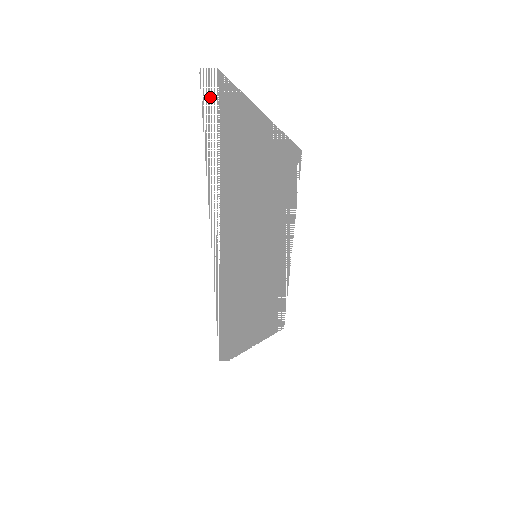
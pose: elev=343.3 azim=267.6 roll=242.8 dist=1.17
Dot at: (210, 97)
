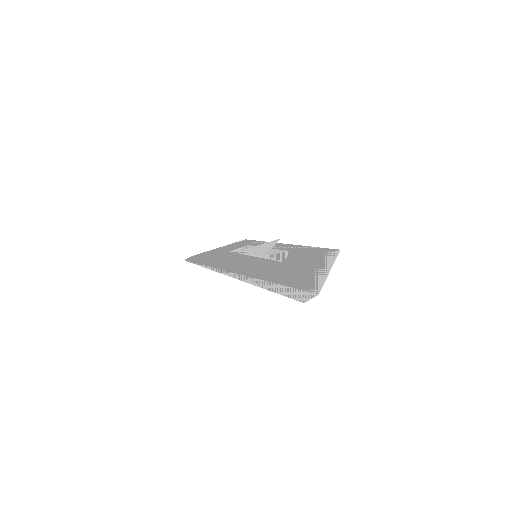
Dot at: (297, 294)
